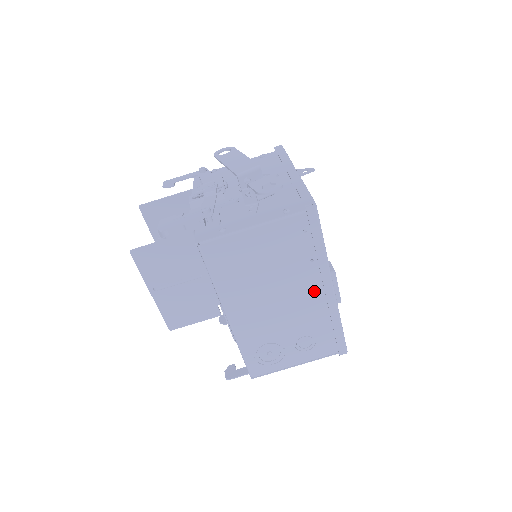
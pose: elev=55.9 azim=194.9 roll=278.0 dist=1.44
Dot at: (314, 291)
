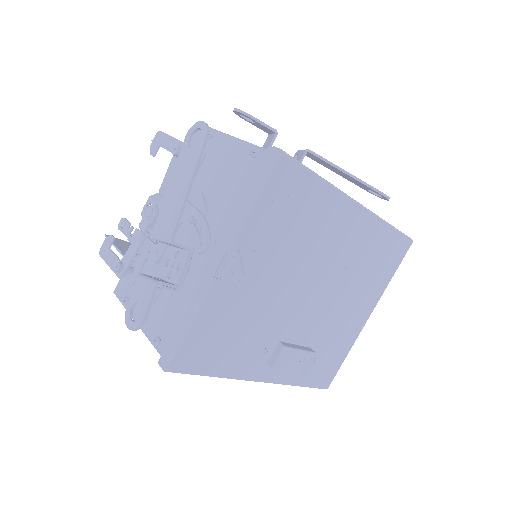
Dot at: occluded
